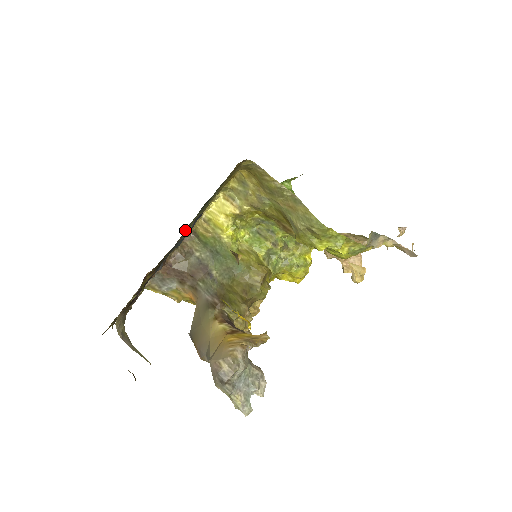
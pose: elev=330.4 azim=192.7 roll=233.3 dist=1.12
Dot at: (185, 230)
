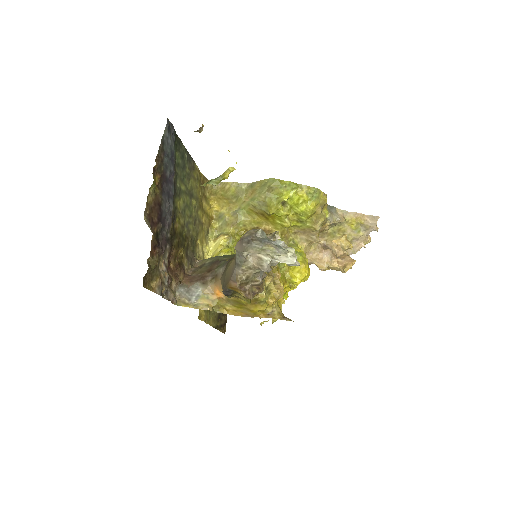
Dot at: (177, 186)
